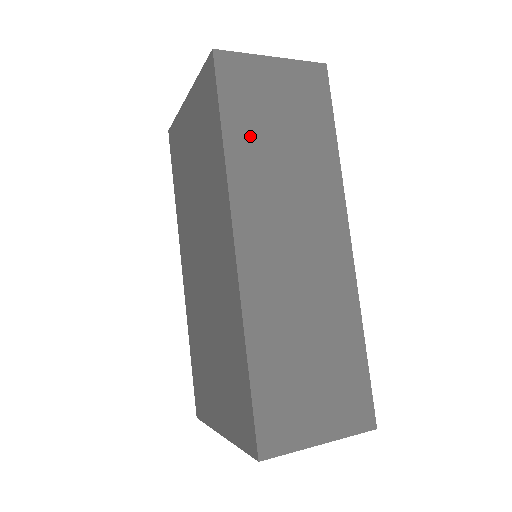
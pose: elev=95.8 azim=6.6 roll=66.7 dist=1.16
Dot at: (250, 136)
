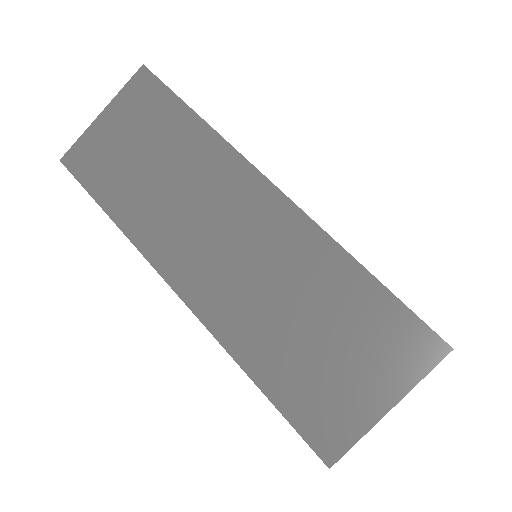
Dot at: (127, 193)
